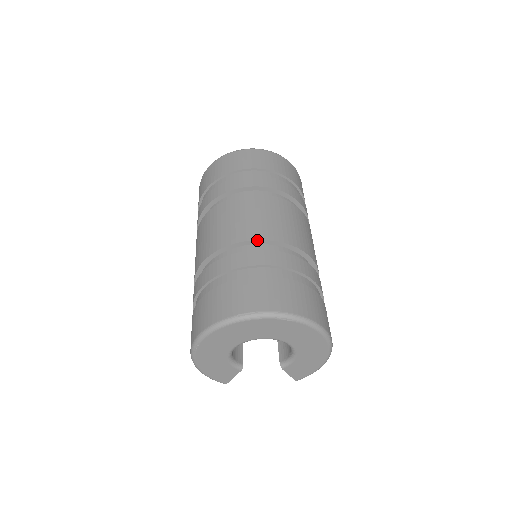
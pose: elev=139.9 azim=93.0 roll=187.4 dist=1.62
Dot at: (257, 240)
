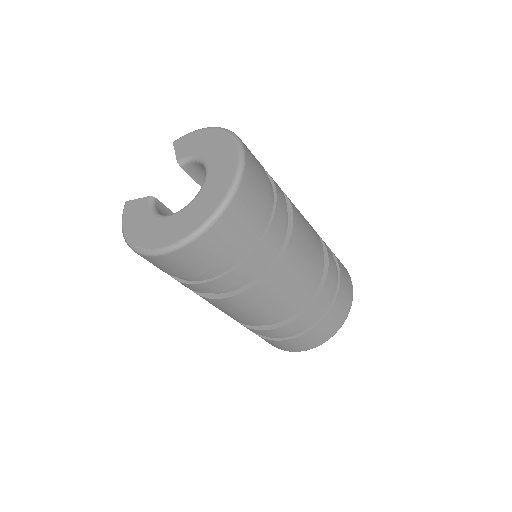
Dot at: occluded
